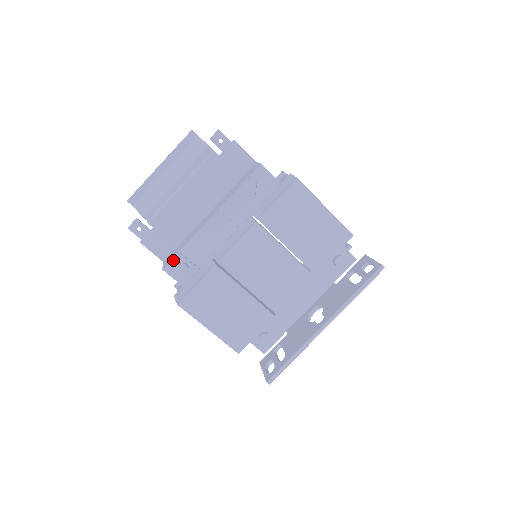
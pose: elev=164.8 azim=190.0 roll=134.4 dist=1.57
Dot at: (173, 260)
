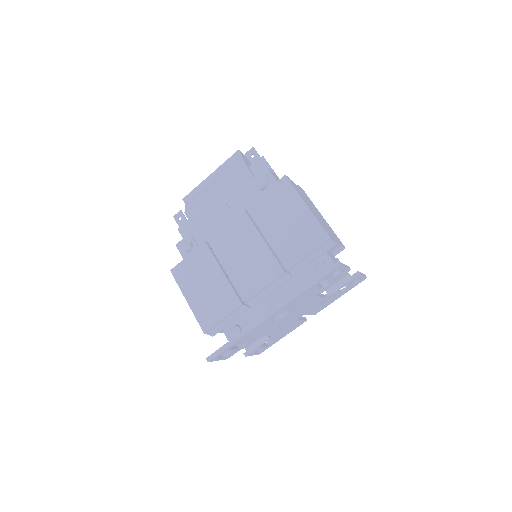
Dot at: (184, 238)
